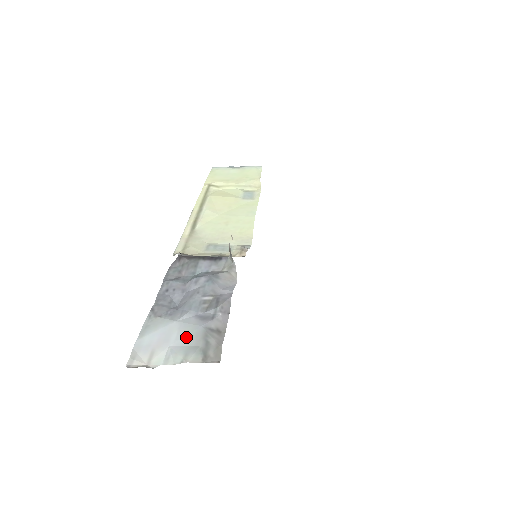
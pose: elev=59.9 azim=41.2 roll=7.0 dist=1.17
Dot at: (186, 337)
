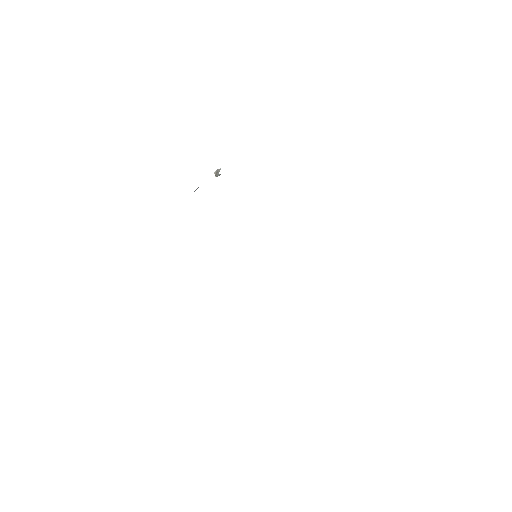
Dot at: occluded
